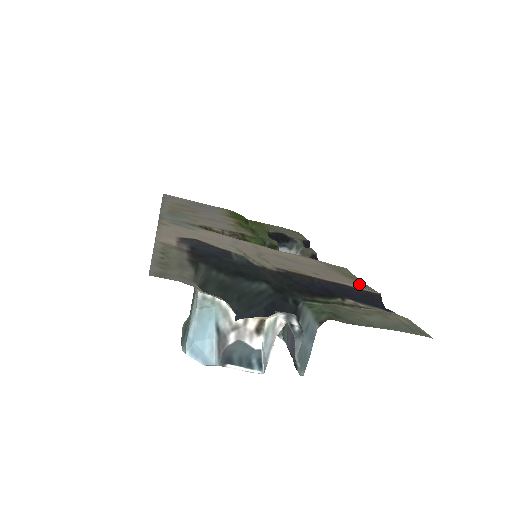
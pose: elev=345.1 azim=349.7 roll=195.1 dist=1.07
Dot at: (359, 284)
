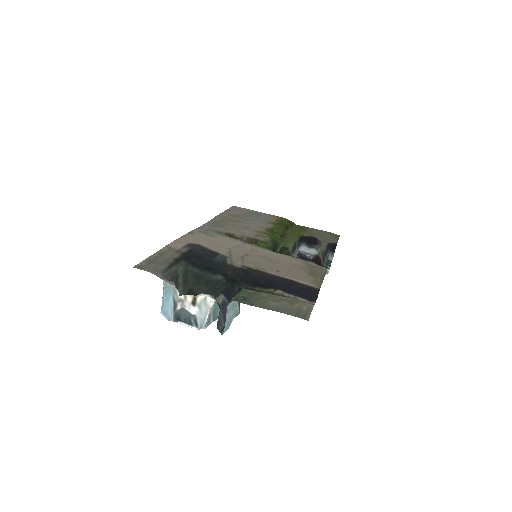
Dot at: (313, 280)
